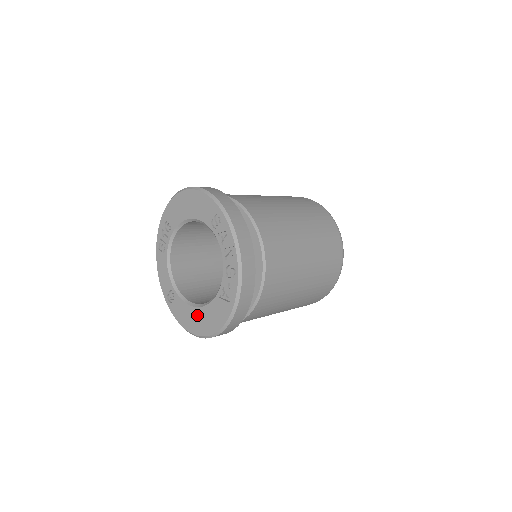
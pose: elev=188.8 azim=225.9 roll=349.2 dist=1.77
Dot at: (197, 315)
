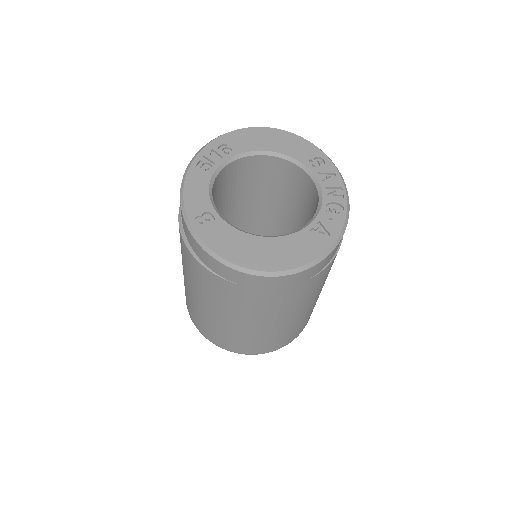
Dot at: (260, 245)
